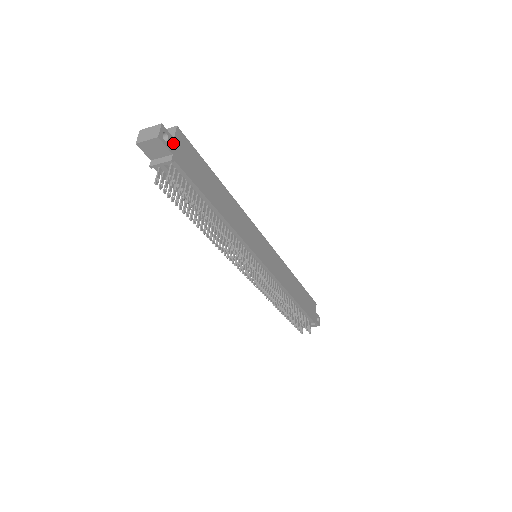
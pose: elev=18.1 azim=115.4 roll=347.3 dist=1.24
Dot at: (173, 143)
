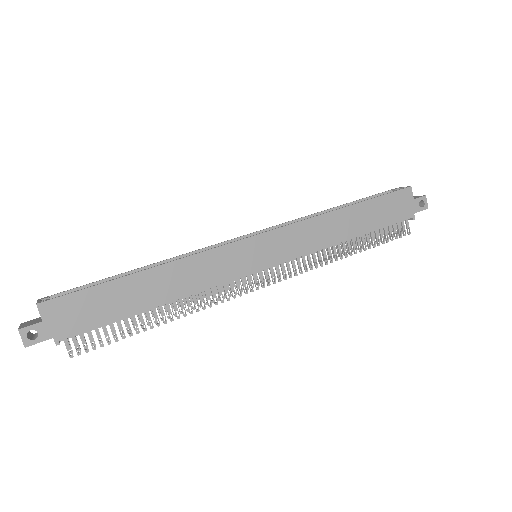
Dot at: (45, 327)
